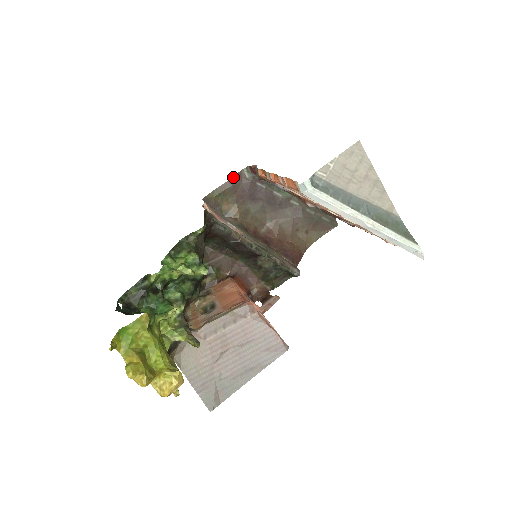
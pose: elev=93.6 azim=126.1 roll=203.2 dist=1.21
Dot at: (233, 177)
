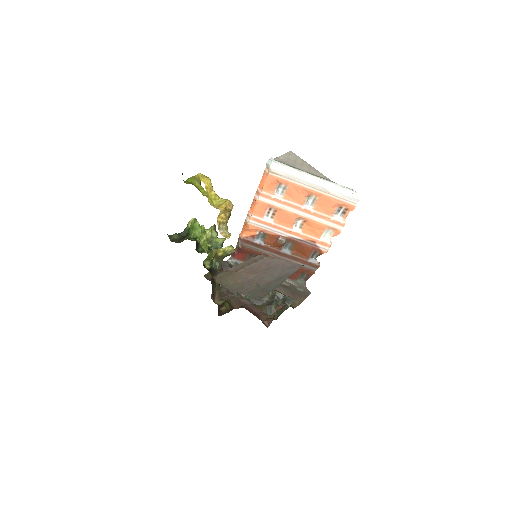
Dot at: occluded
